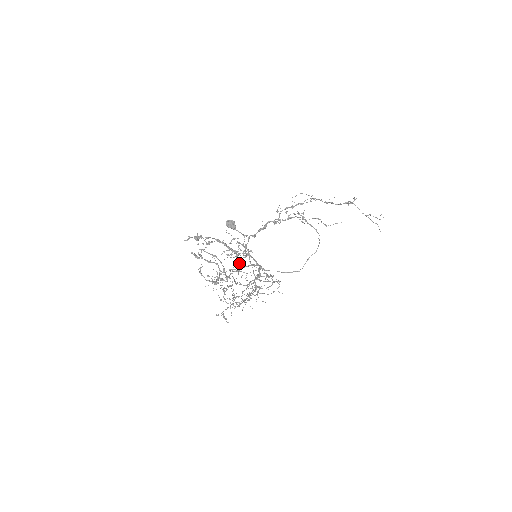
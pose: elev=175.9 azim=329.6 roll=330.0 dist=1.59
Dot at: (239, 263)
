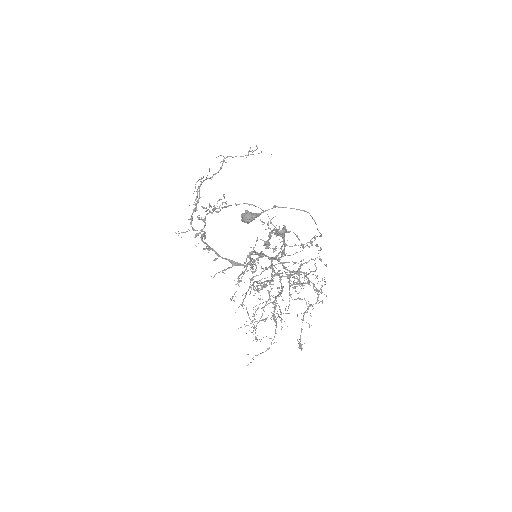
Dot at: (283, 253)
